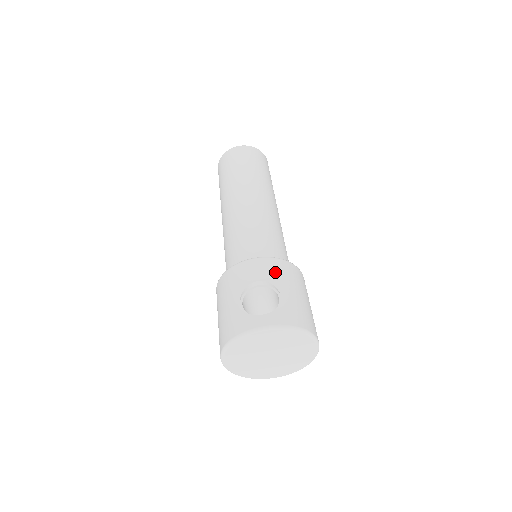
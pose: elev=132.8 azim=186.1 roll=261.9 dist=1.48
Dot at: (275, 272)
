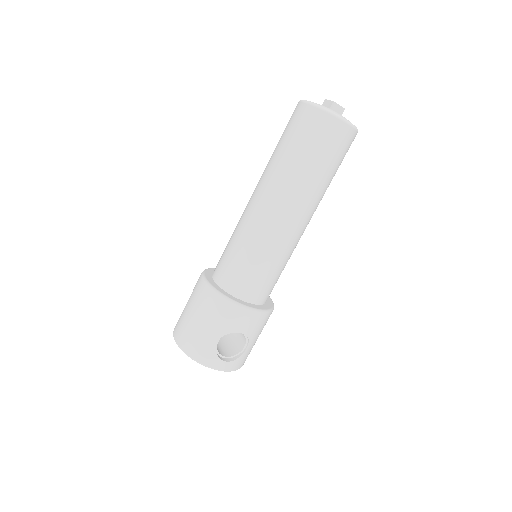
Dot at: (257, 327)
